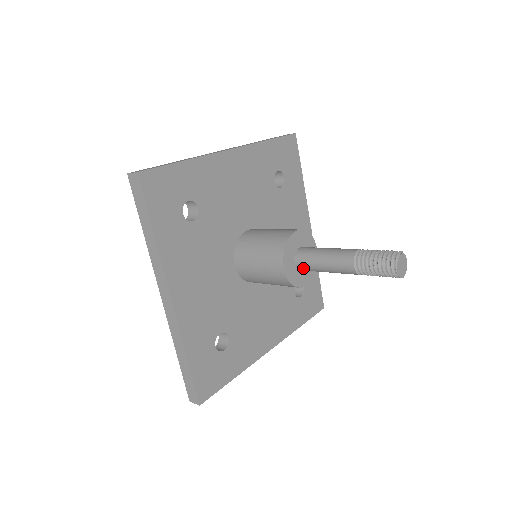
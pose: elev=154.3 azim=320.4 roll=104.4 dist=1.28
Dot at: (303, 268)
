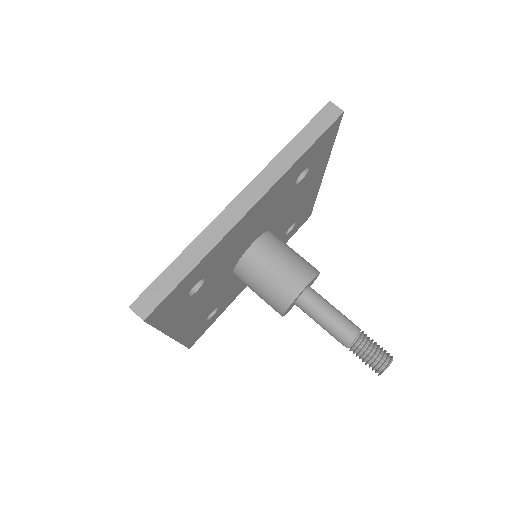
Dot at: (305, 302)
